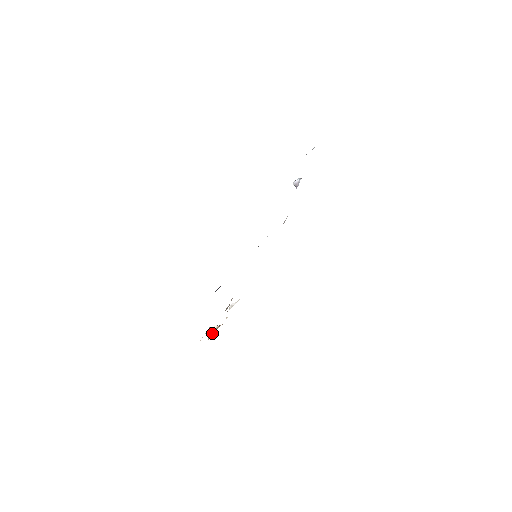
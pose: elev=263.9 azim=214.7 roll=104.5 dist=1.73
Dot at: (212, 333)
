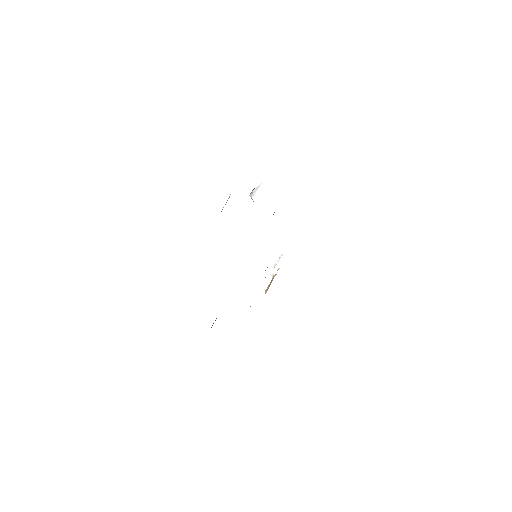
Dot at: (269, 285)
